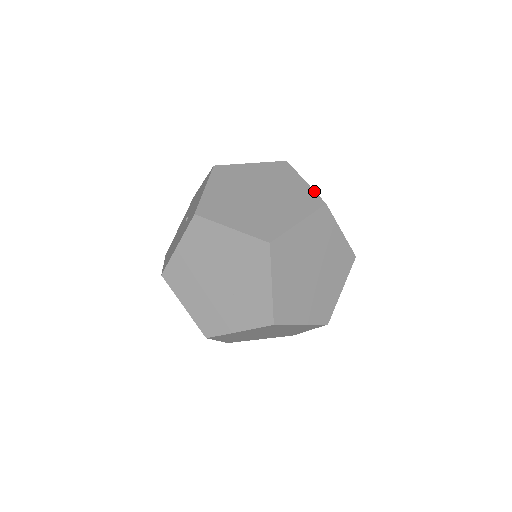
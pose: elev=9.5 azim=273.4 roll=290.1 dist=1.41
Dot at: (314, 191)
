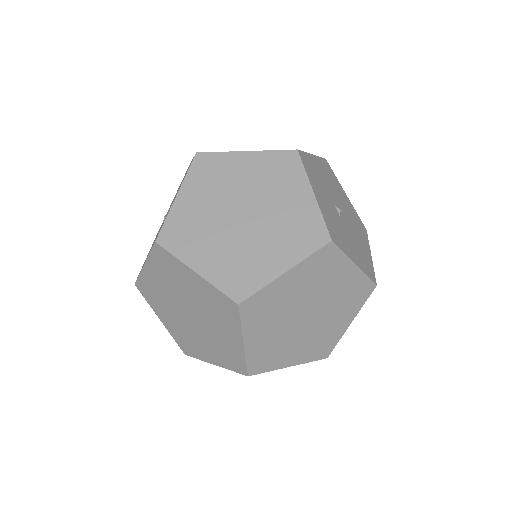
Dot at: (321, 214)
